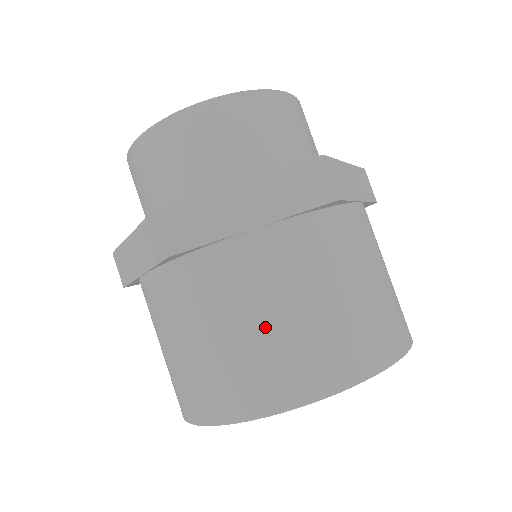
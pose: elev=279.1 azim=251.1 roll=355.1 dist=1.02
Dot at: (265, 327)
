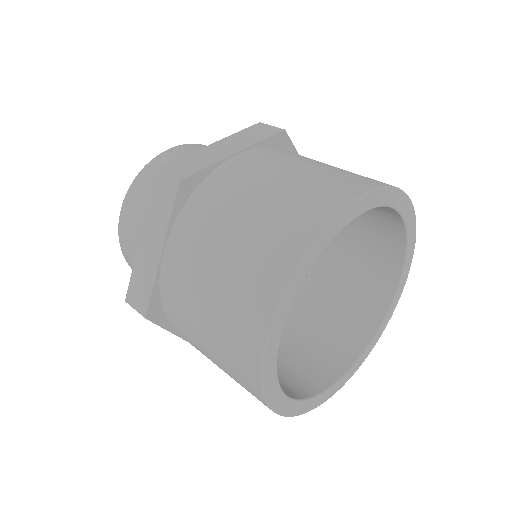
Dot at: (210, 304)
